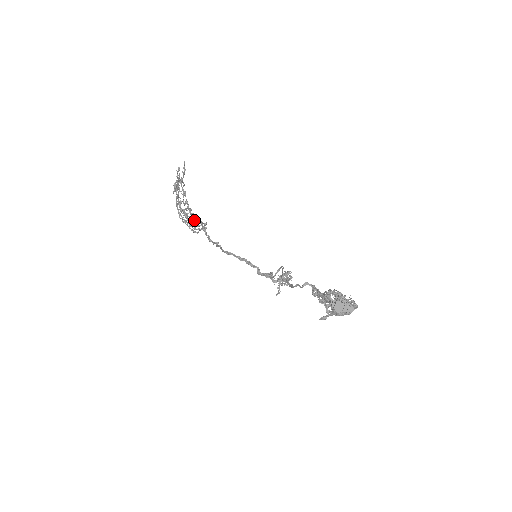
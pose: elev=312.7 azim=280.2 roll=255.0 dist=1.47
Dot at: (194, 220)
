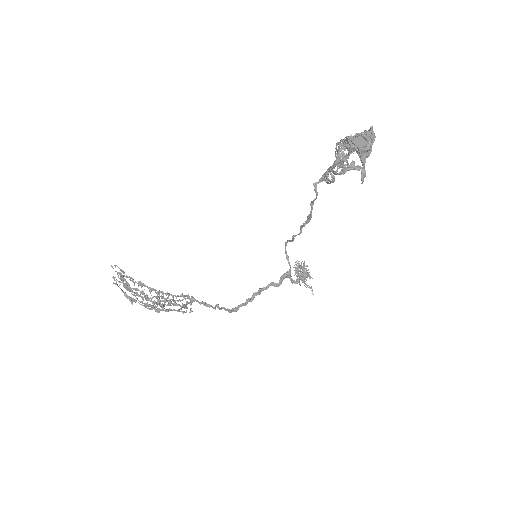
Dot at: (176, 305)
